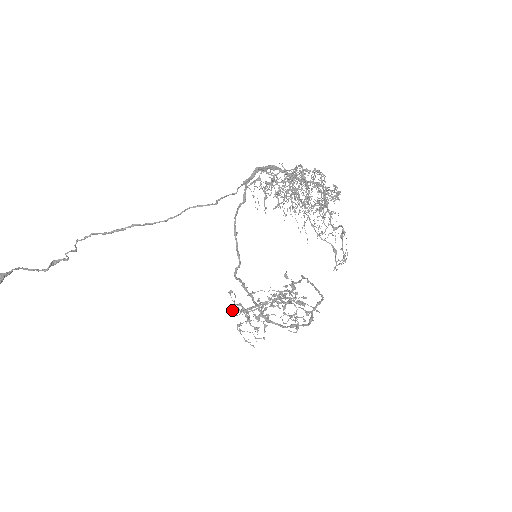
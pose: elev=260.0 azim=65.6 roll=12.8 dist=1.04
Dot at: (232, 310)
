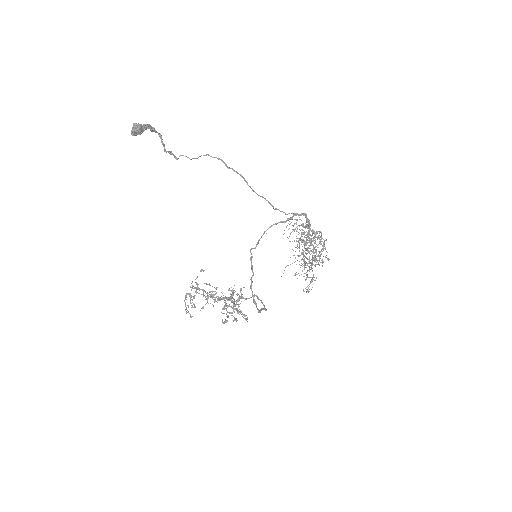
Dot at: occluded
